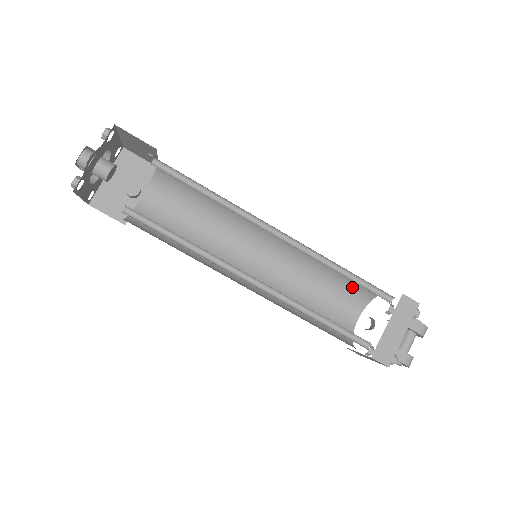
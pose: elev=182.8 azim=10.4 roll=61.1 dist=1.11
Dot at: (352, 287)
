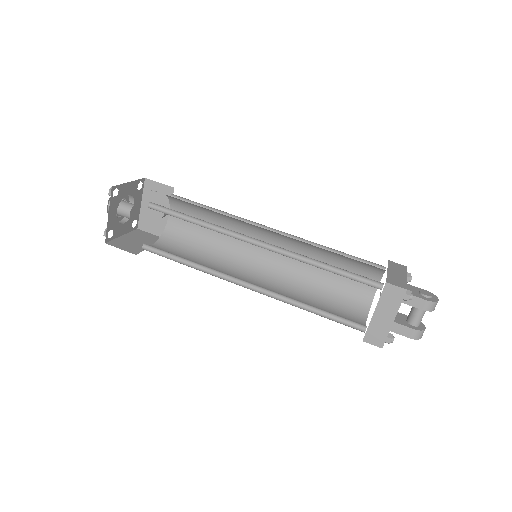
Dot at: (360, 263)
